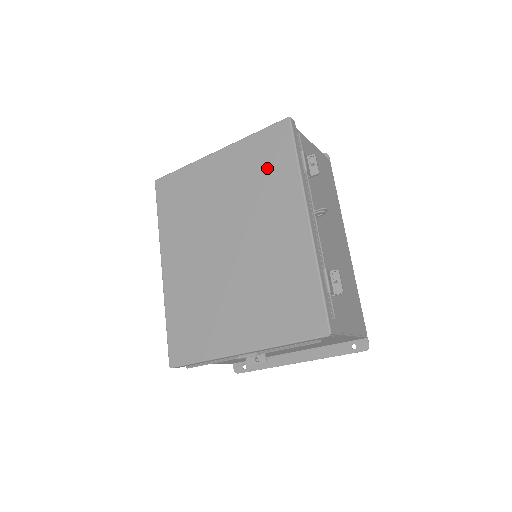
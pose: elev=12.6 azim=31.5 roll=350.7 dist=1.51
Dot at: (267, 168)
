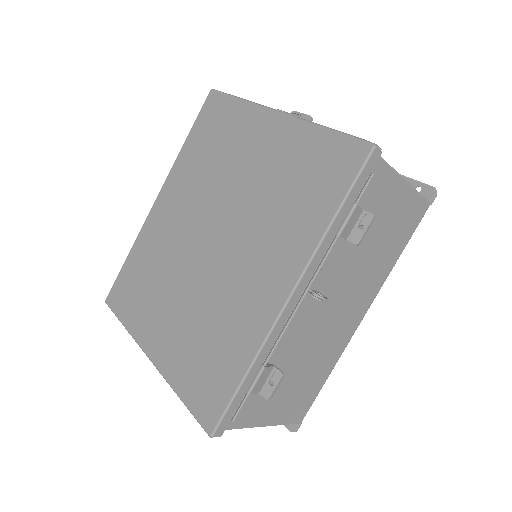
Dot at: (302, 191)
